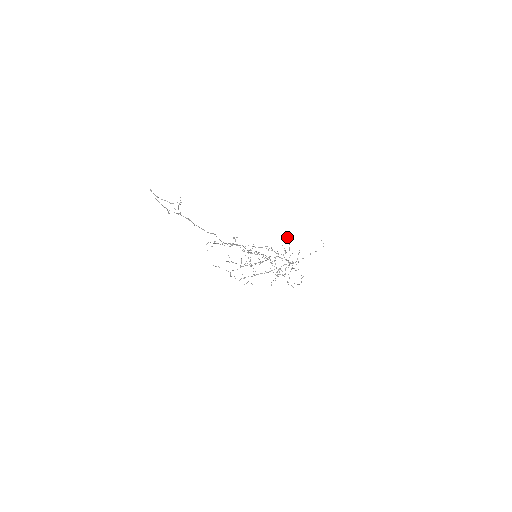
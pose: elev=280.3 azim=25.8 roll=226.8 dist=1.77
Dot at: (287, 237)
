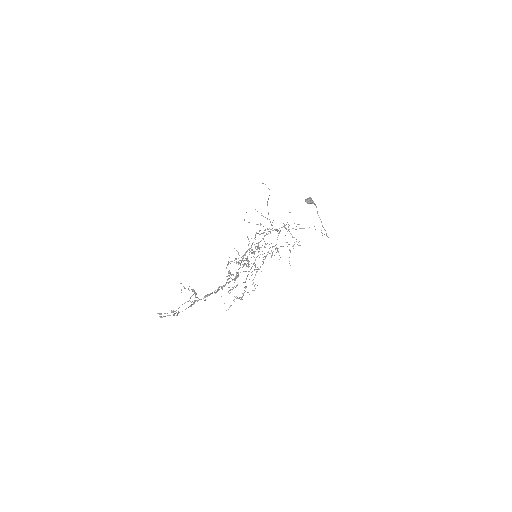
Dot at: (311, 200)
